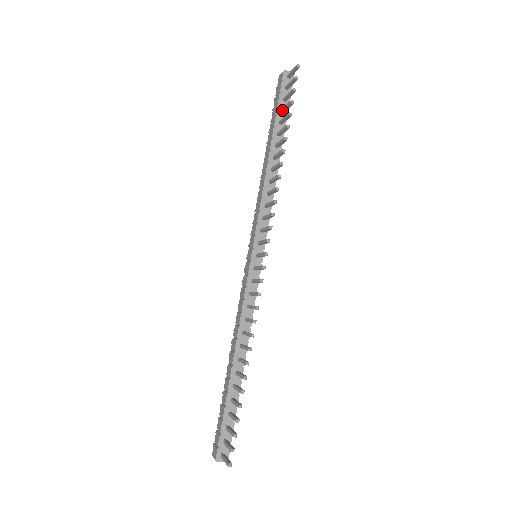
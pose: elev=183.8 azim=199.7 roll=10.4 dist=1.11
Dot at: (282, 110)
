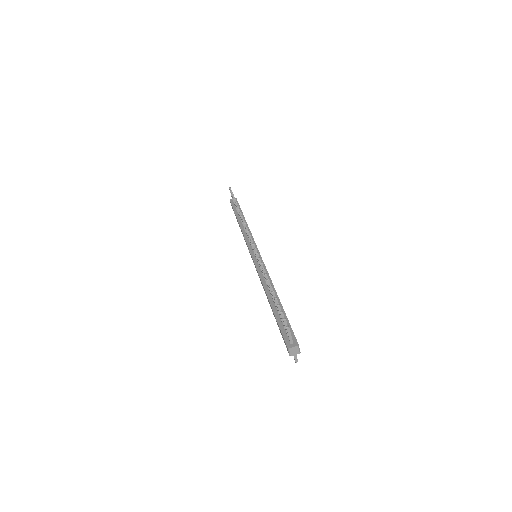
Dot at: (235, 208)
